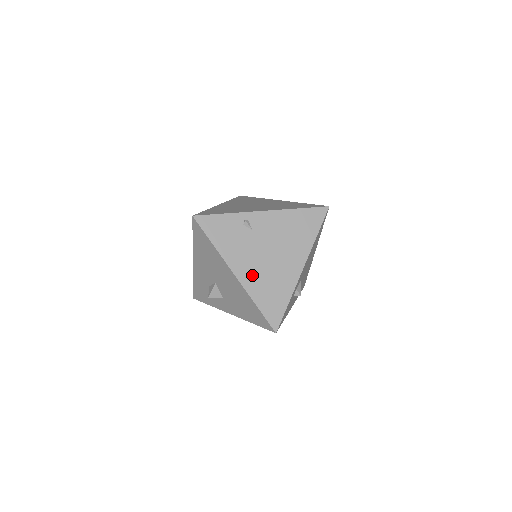
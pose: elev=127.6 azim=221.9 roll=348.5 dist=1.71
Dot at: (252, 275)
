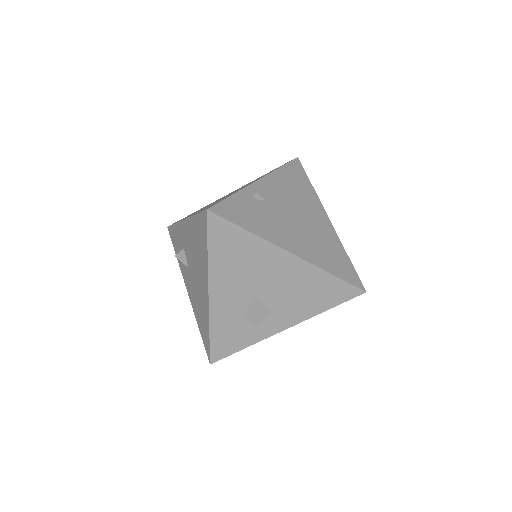
Dot at: (304, 246)
